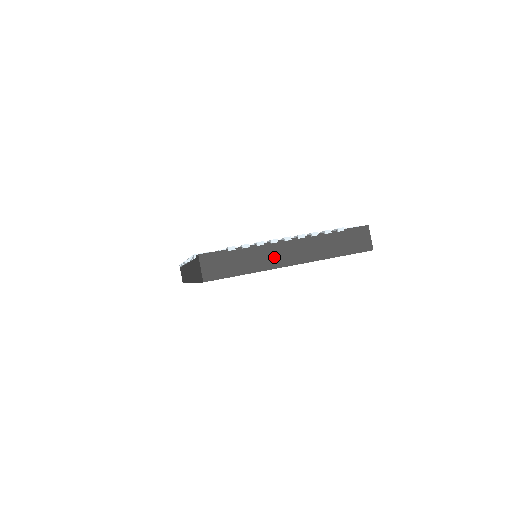
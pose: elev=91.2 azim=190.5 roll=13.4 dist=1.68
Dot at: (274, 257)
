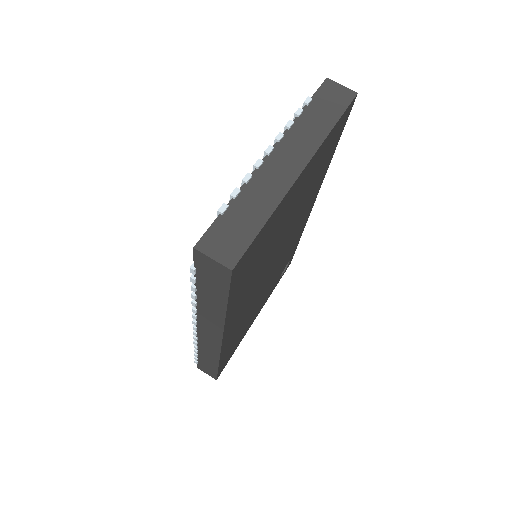
Dot at: (276, 178)
